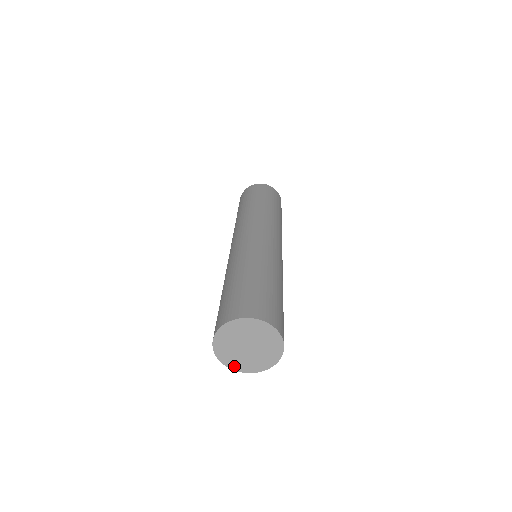
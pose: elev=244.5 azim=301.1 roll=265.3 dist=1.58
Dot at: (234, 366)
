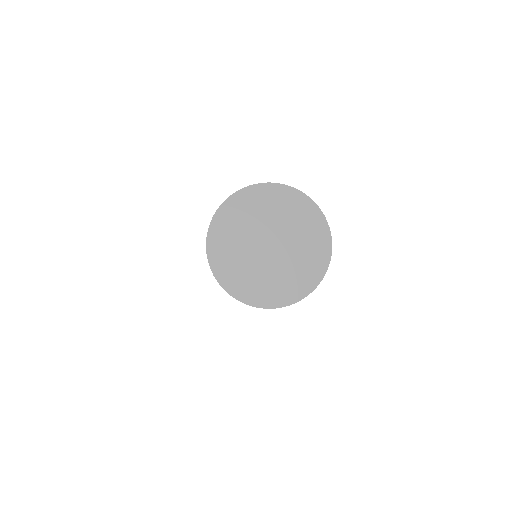
Dot at: (241, 291)
